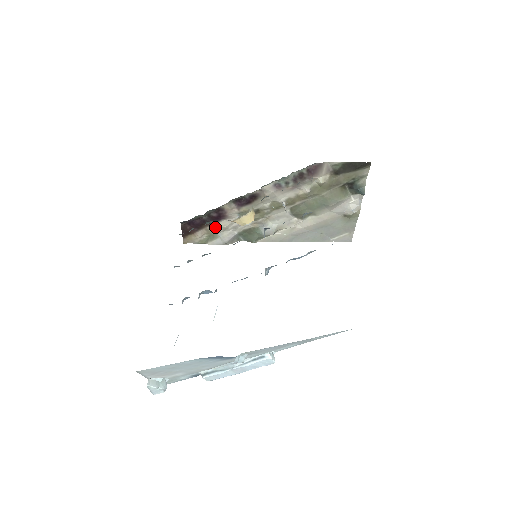
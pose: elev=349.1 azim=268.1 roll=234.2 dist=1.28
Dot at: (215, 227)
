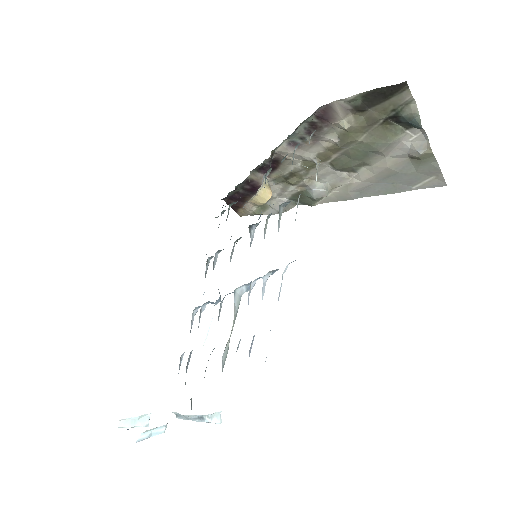
Dot at: occluded
